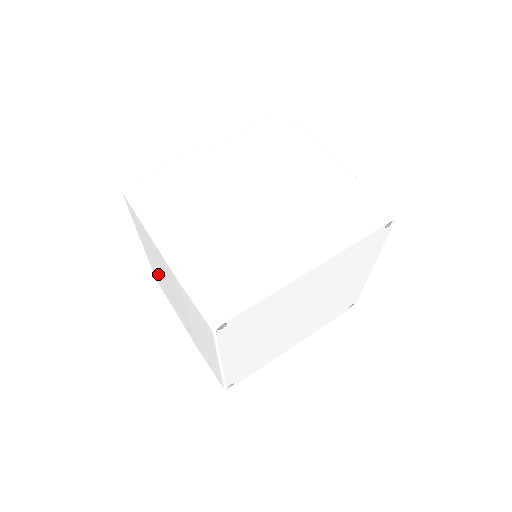
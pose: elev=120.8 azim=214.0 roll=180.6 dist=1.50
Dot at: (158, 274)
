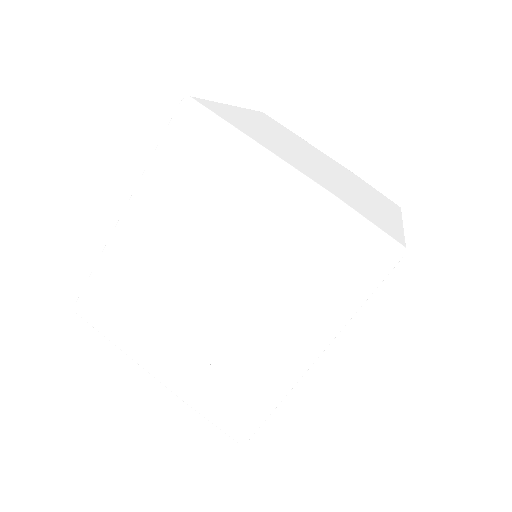
Dot at: occluded
